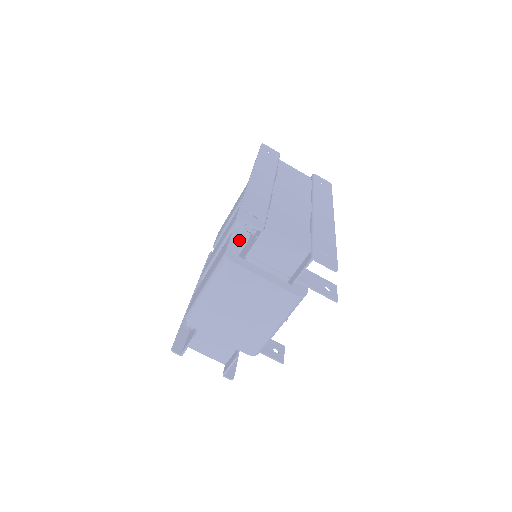
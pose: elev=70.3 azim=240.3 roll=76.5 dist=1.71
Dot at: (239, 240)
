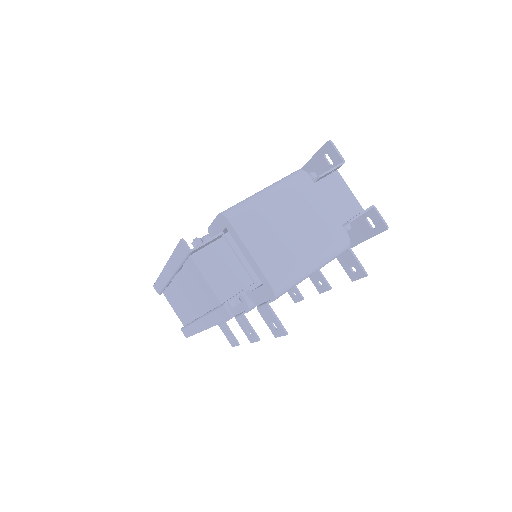
Dot at: occluded
